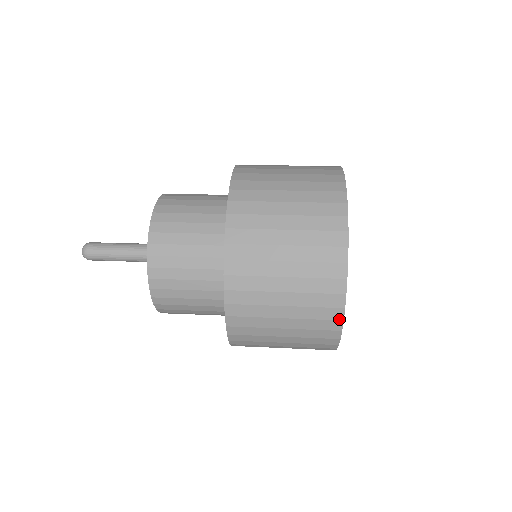
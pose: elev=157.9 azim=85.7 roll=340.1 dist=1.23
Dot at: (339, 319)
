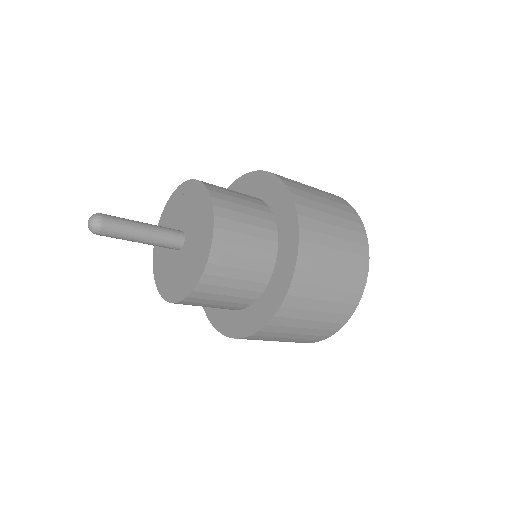
Dot at: (367, 256)
